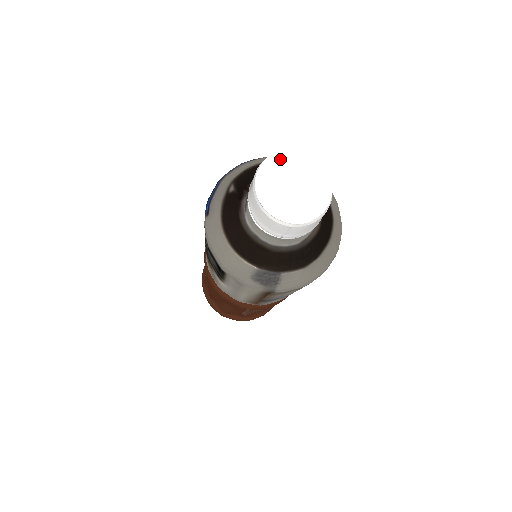
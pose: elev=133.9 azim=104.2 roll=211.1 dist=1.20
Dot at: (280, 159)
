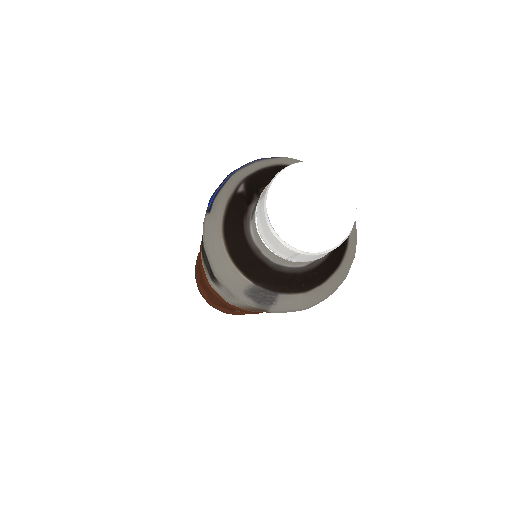
Dot at: (302, 171)
